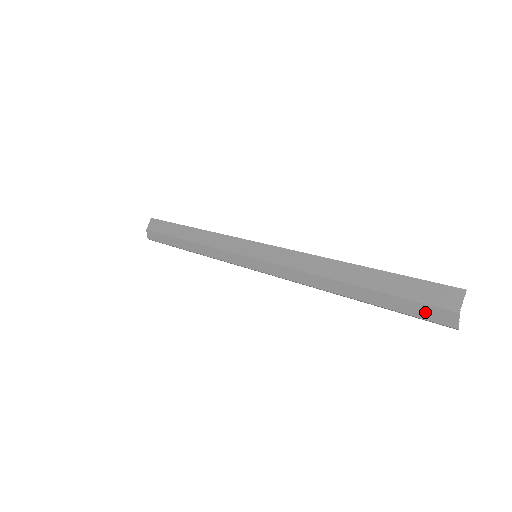
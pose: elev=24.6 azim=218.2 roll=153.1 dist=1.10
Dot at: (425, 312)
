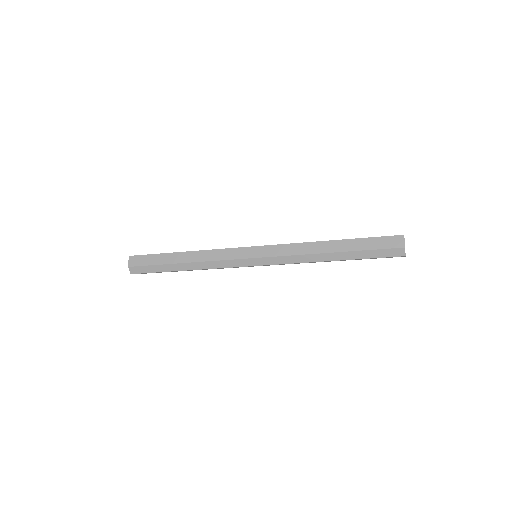
Dot at: (387, 253)
